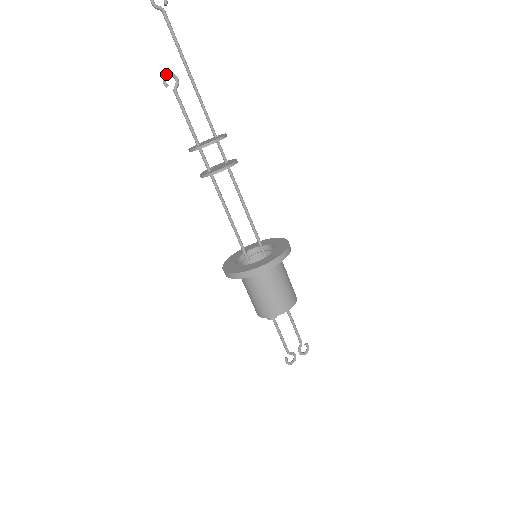
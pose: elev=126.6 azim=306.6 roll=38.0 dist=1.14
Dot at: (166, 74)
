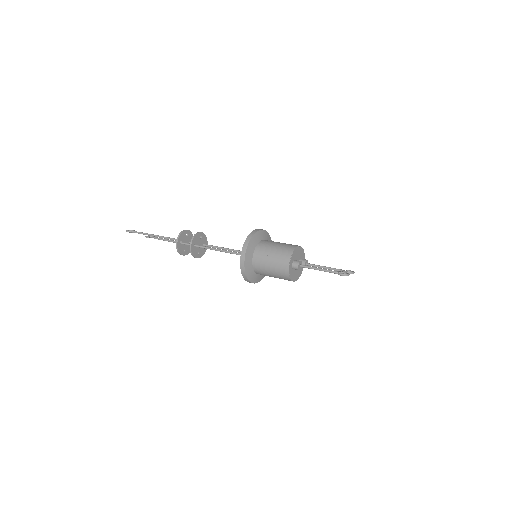
Dot at: (146, 236)
